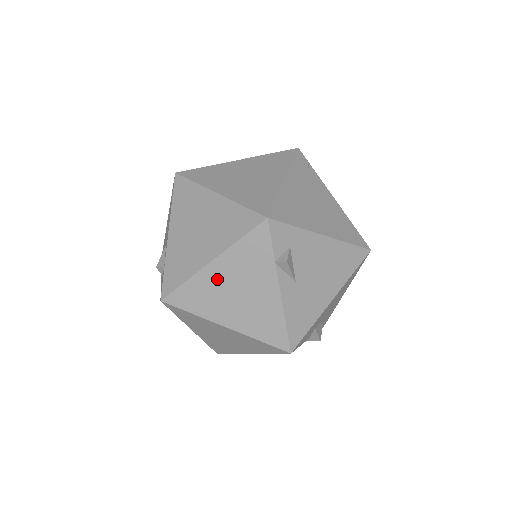
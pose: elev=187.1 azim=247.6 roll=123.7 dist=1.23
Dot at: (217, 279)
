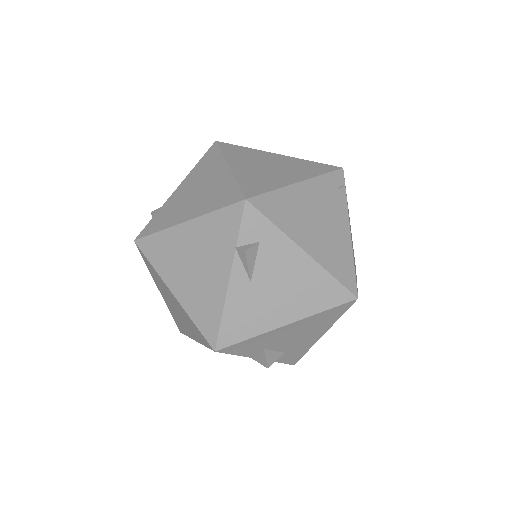
Dot at: (183, 241)
